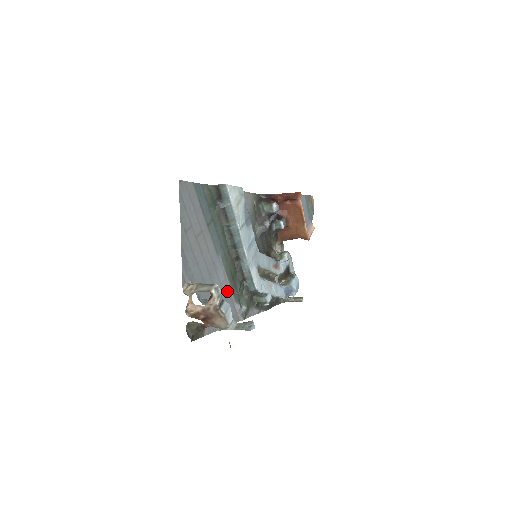
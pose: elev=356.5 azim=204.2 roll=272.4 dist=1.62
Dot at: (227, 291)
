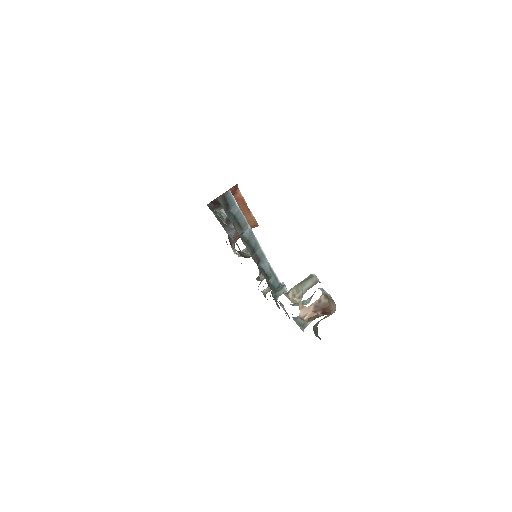
Dot at: occluded
